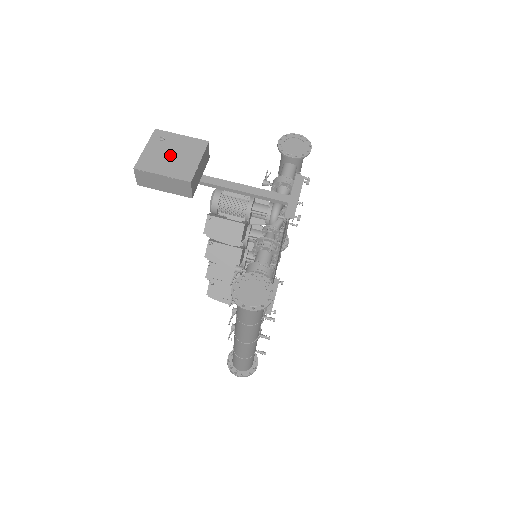
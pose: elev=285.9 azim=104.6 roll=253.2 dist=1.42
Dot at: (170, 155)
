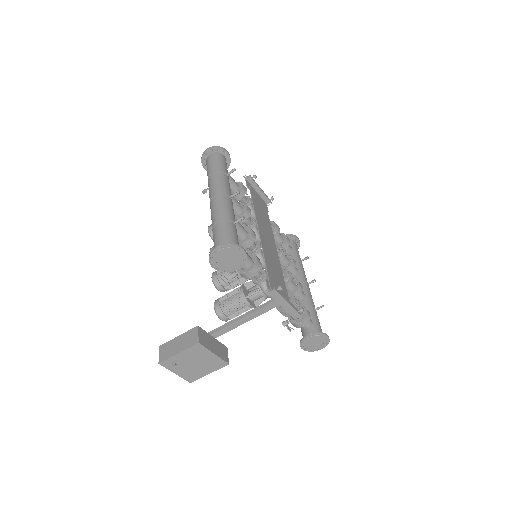
Dot at: (194, 365)
